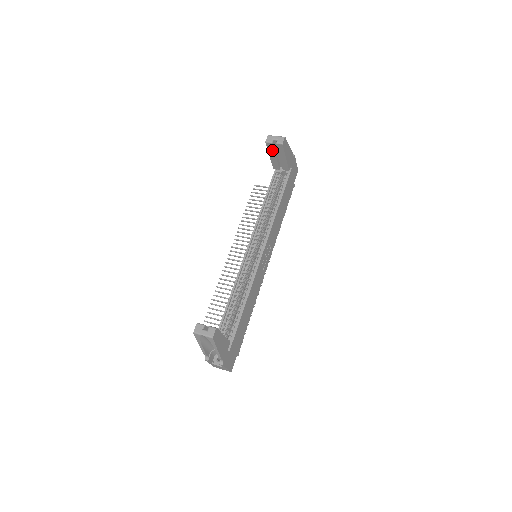
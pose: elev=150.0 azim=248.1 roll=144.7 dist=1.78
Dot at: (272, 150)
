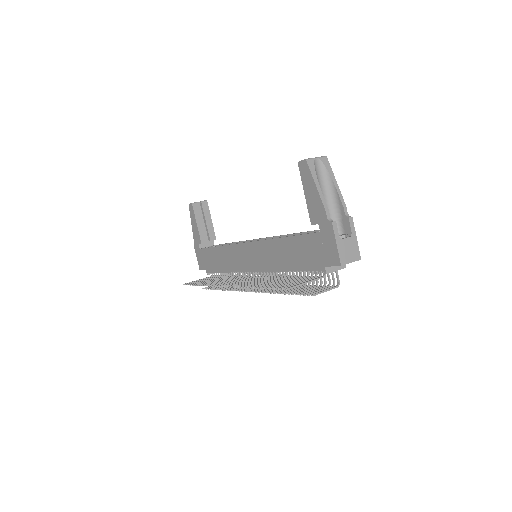
Dot at: (198, 213)
